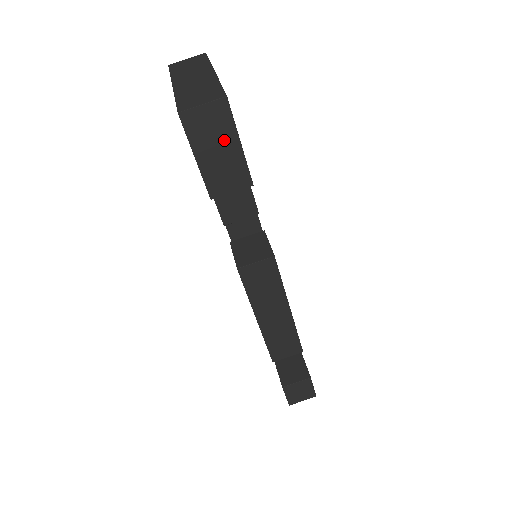
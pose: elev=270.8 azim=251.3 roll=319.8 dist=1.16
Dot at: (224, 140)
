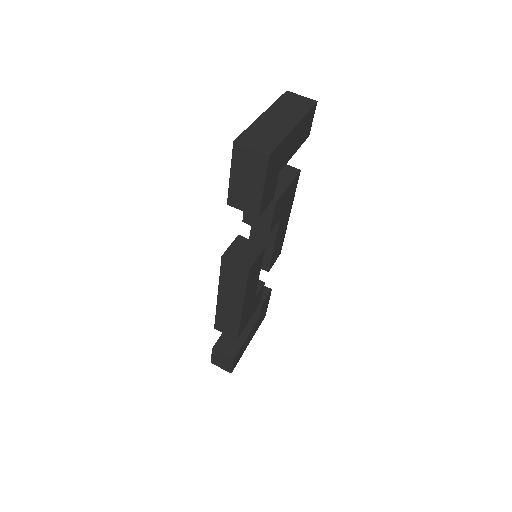
Dot at: (254, 178)
